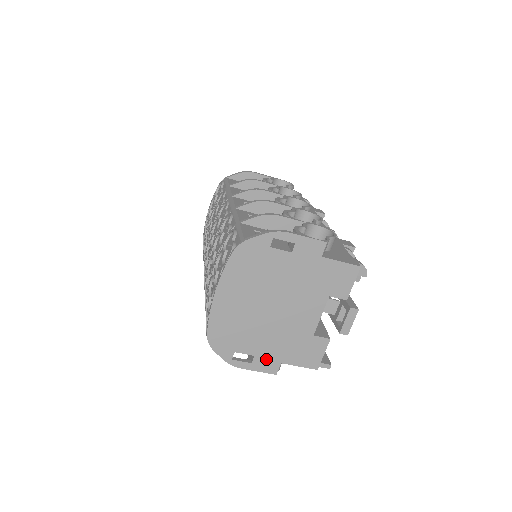
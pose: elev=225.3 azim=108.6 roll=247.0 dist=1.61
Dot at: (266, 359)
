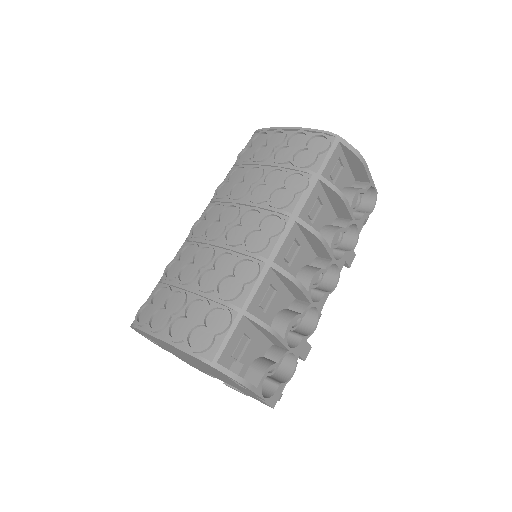
Dot at: (164, 348)
